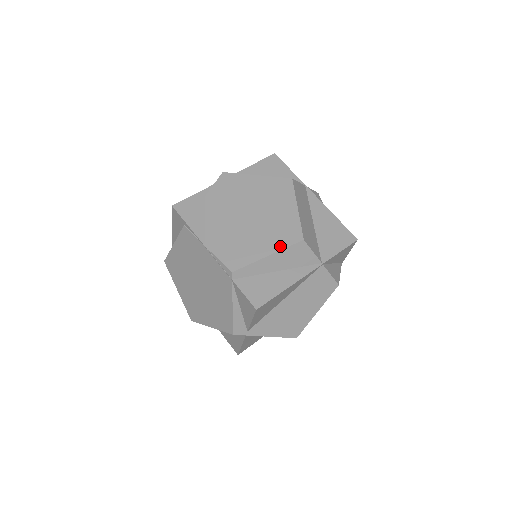
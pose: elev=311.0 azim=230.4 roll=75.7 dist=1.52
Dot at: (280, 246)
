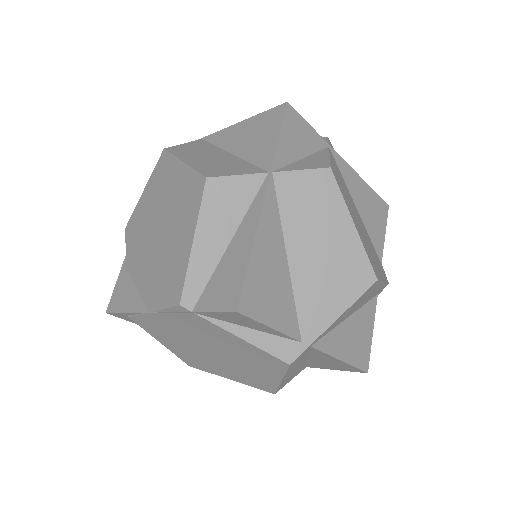
Dot at: (194, 216)
